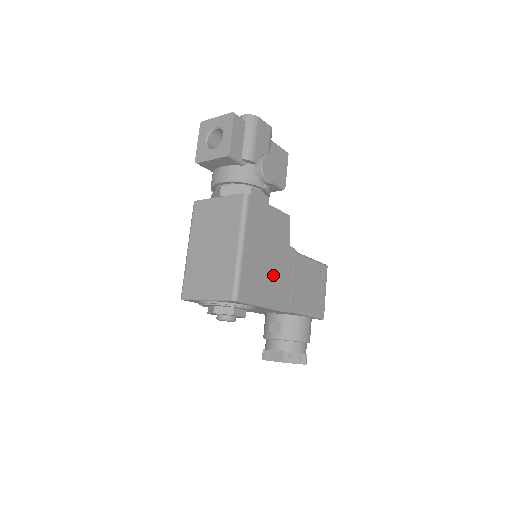
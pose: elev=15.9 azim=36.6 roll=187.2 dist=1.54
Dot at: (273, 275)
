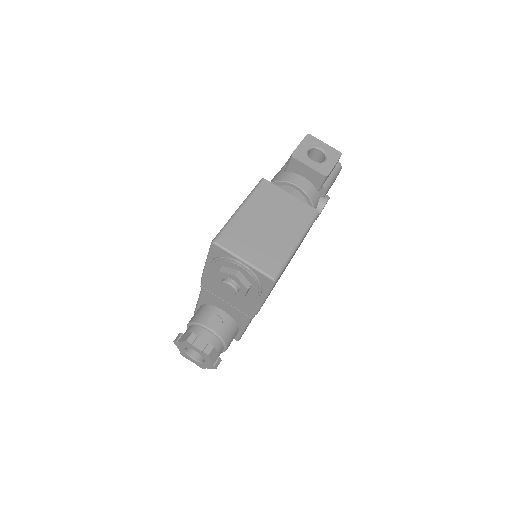
Dot at: occluded
